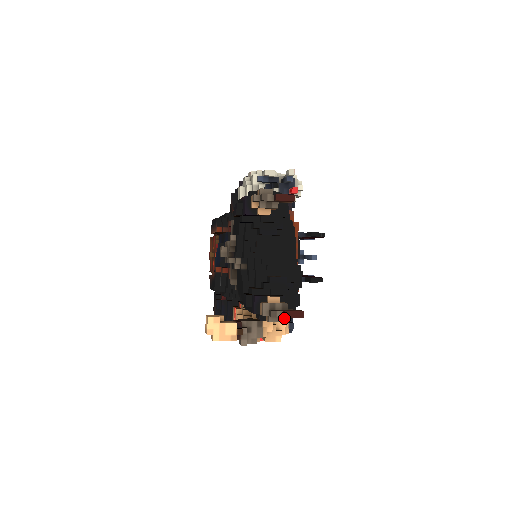
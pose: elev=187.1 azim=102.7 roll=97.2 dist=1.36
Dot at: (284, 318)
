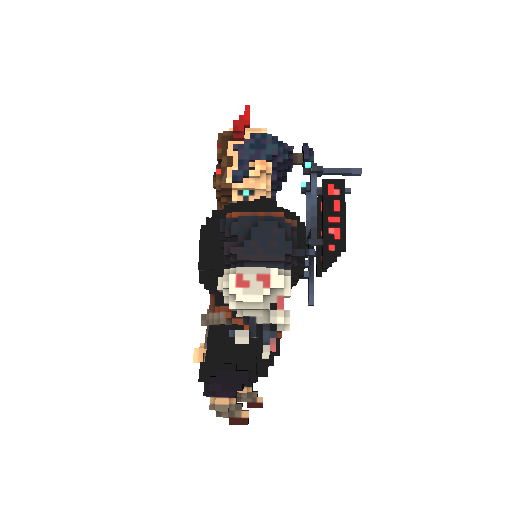
Dot at: occluded
